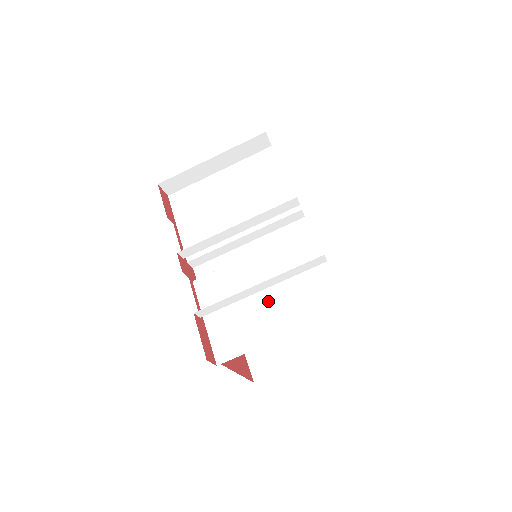
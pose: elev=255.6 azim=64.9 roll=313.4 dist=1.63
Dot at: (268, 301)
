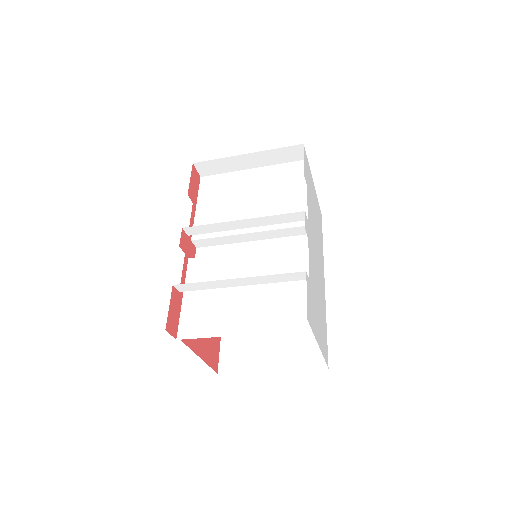
Dot at: (244, 298)
